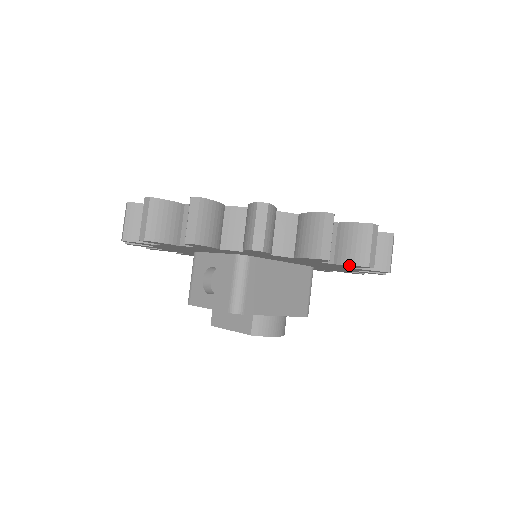
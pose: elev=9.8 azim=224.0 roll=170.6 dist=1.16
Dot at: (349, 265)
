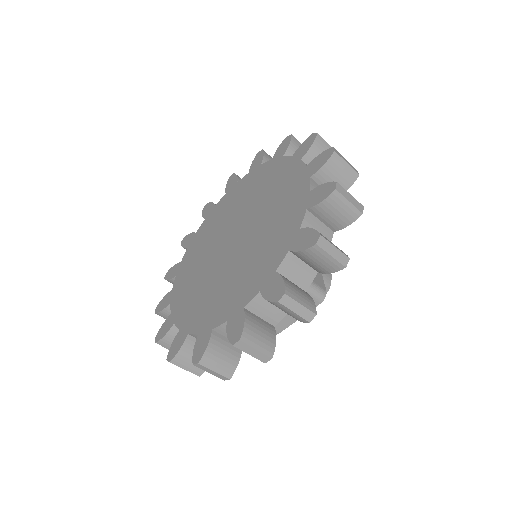
Dot at: occluded
